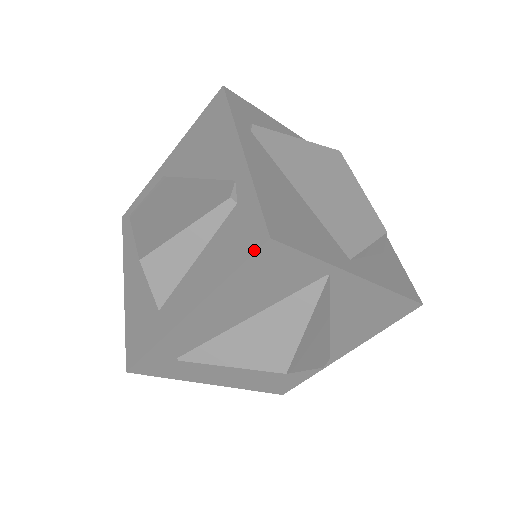
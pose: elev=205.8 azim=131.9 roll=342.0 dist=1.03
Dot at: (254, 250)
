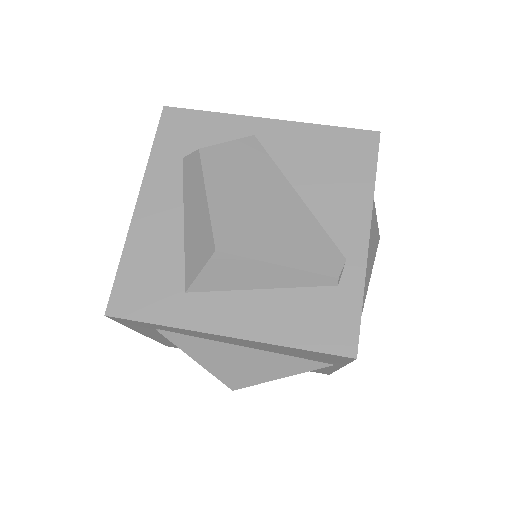
Dot at: (335, 352)
